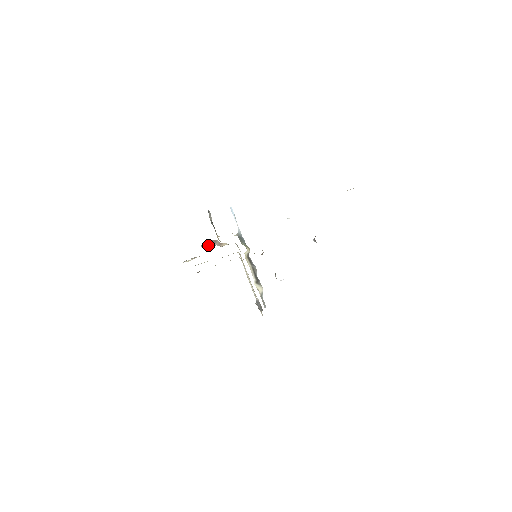
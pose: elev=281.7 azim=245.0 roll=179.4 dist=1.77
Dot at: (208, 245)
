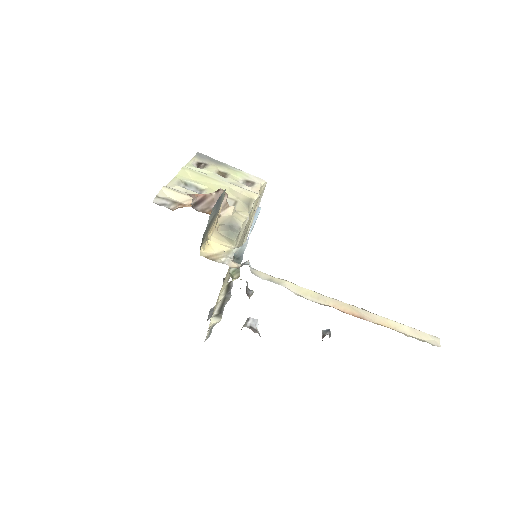
Dot at: (205, 200)
